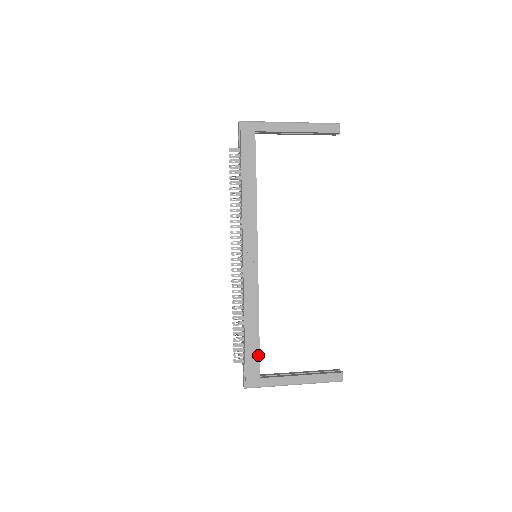
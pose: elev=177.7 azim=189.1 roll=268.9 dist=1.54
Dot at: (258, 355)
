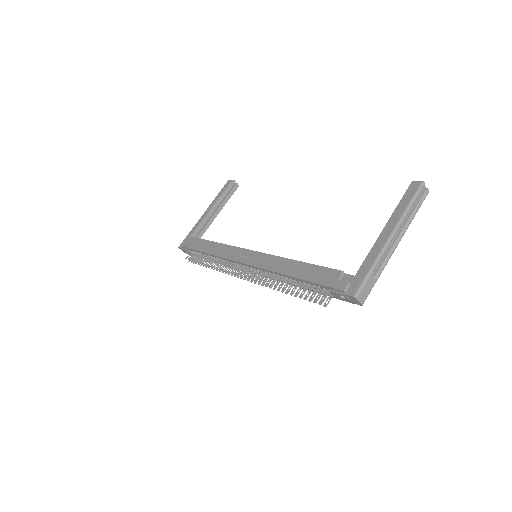
Dot at: (327, 270)
